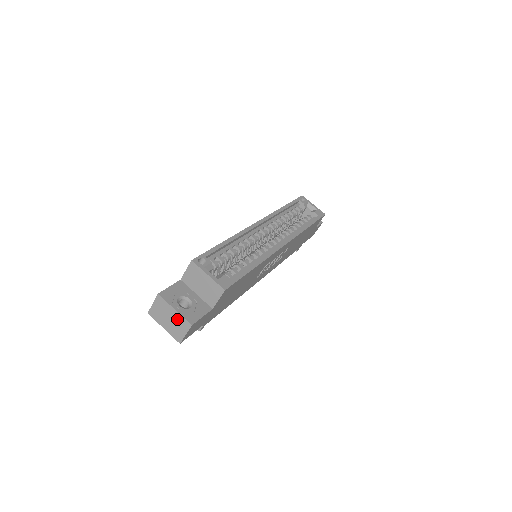
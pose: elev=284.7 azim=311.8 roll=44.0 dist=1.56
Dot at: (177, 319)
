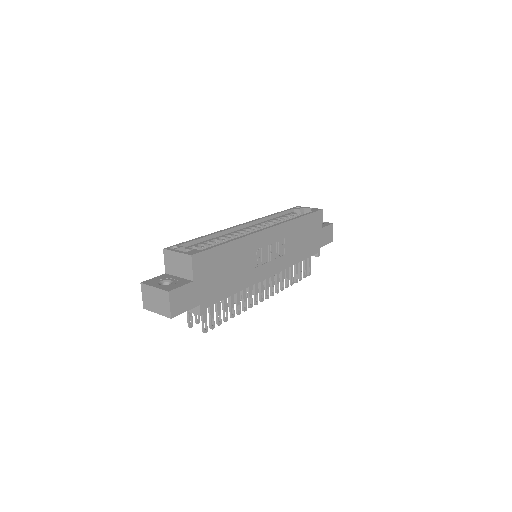
Dot at: (159, 295)
